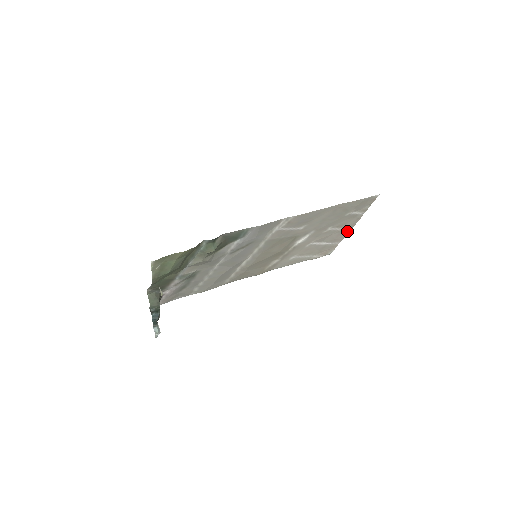
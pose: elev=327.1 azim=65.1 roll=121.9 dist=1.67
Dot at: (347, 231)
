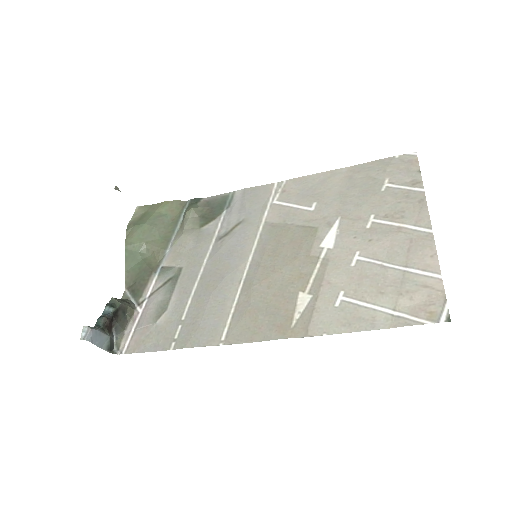
Dot at: (427, 237)
